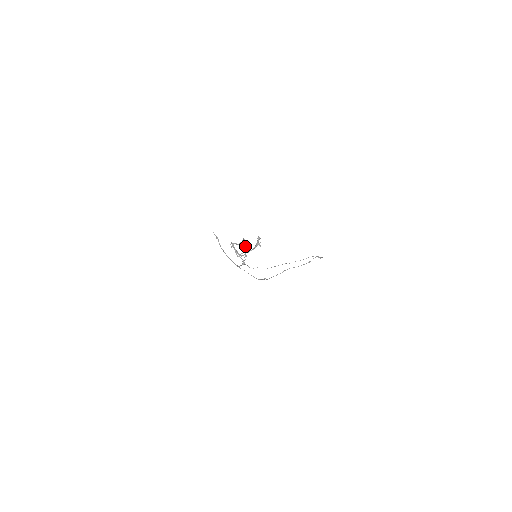
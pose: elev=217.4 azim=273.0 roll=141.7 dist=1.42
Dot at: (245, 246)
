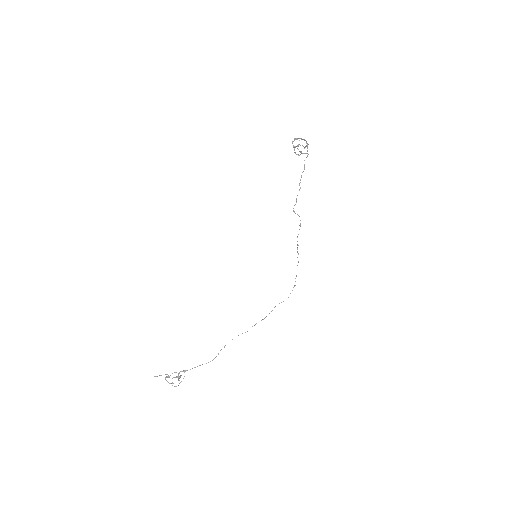
Dot at: occluded
